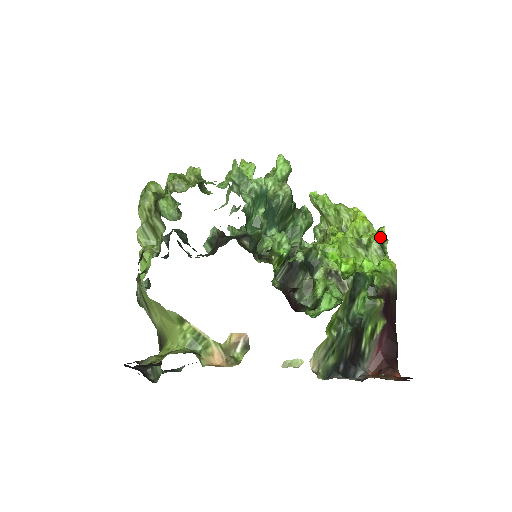
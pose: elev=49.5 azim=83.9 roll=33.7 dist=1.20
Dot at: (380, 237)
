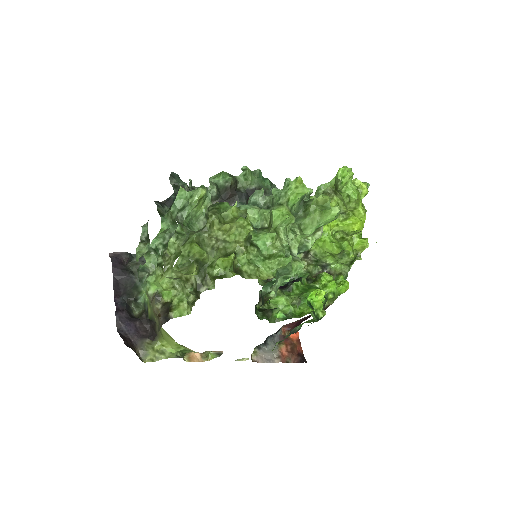
Dot at: (359, 249)
